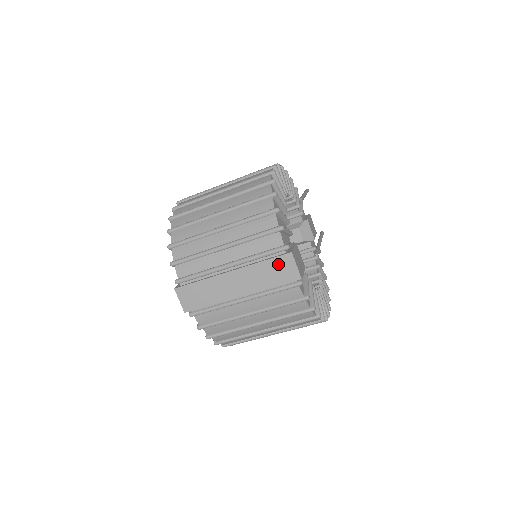
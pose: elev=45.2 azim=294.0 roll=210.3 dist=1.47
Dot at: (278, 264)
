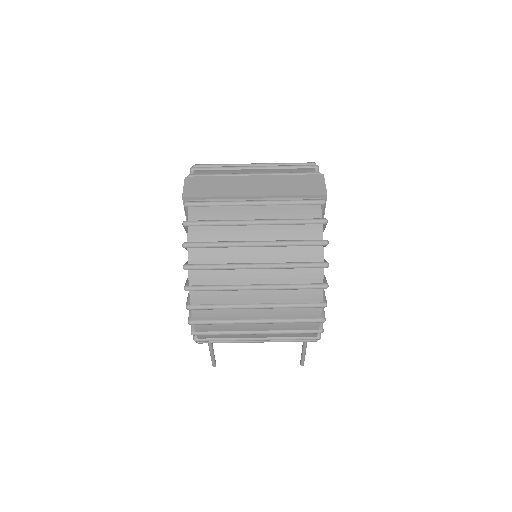
Dot at: (307, 180)
